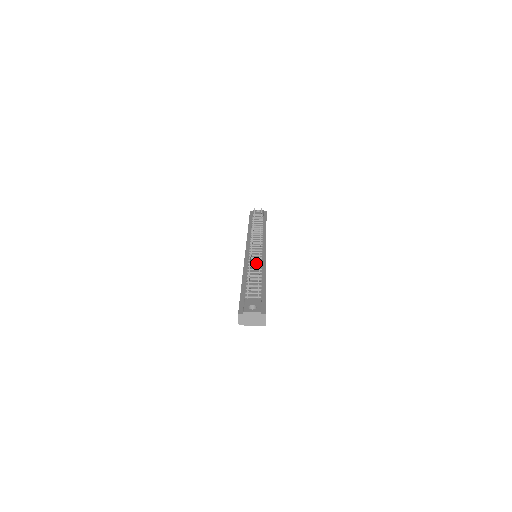
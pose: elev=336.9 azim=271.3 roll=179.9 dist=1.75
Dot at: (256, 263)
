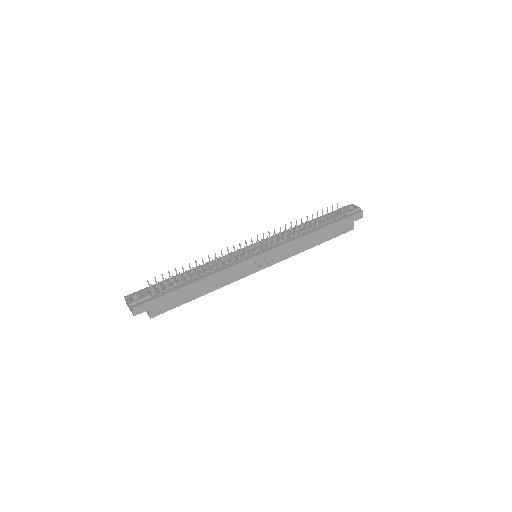
Dot at: (222, 263)
